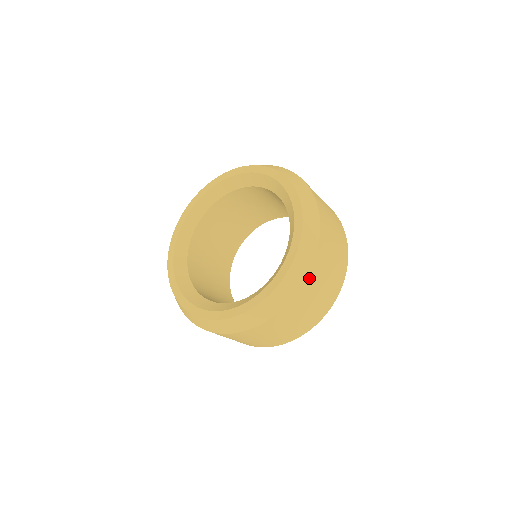
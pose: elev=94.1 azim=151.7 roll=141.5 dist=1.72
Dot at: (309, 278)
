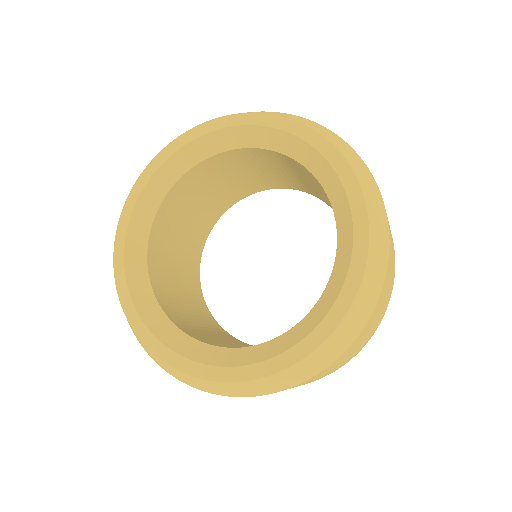
Dot at: (377, 303)
